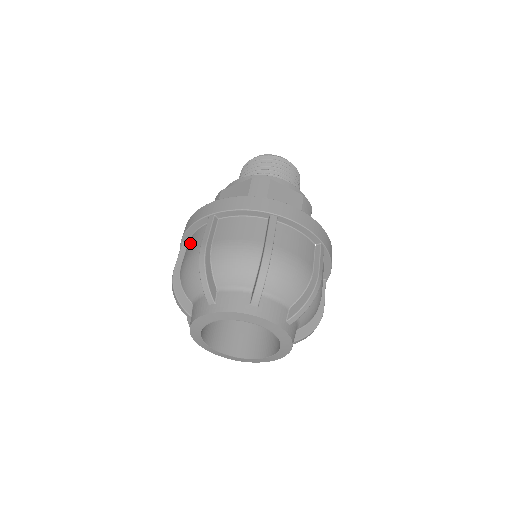
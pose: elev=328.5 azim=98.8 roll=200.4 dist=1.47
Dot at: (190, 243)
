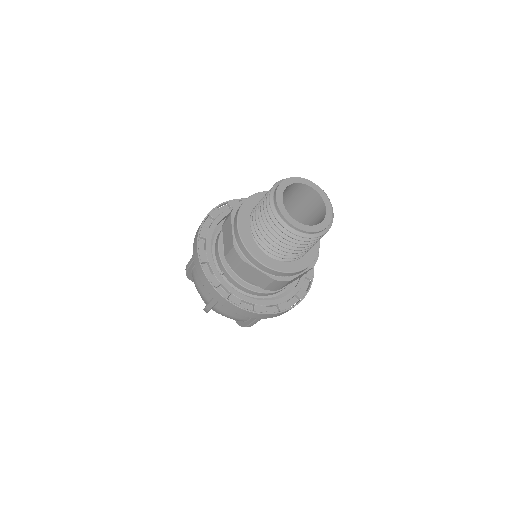
Dot at: occluded
